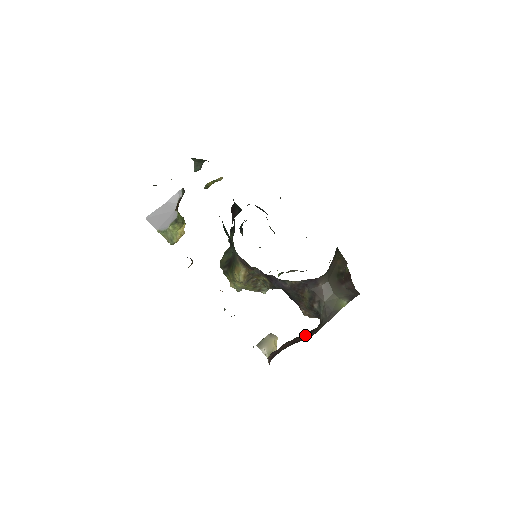
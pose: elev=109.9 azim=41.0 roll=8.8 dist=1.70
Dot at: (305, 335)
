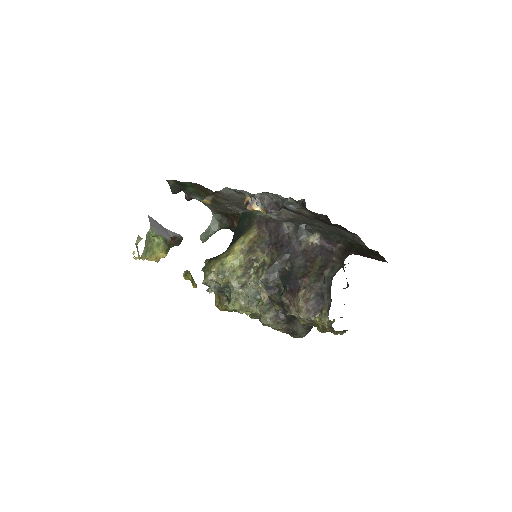
Dot at: occluded
